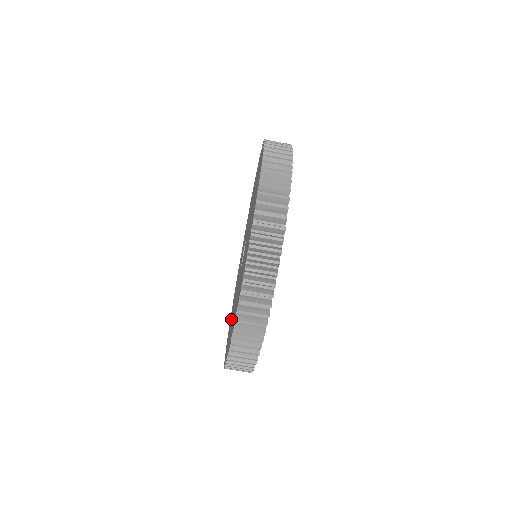
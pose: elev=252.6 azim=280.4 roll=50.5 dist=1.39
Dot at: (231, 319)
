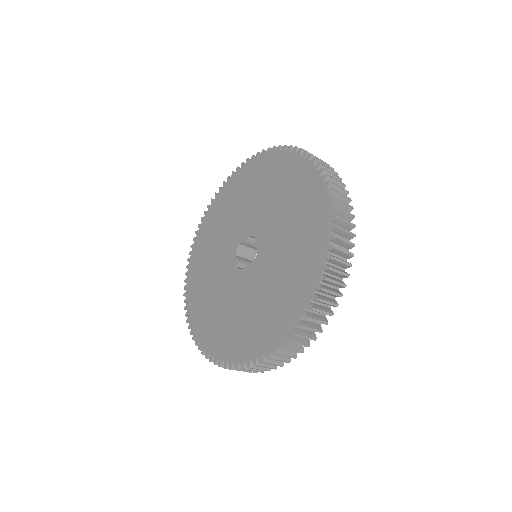
Dot at: (212, 236)
